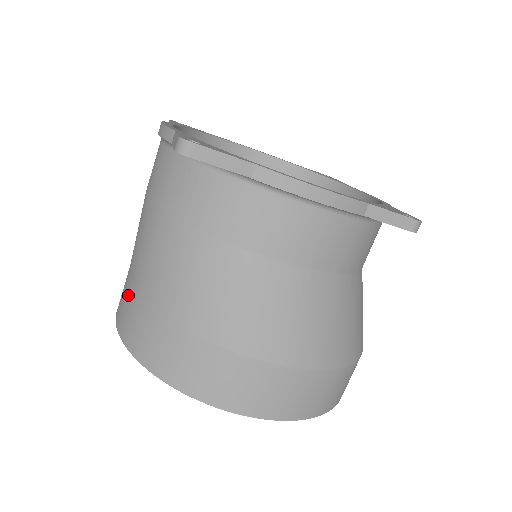
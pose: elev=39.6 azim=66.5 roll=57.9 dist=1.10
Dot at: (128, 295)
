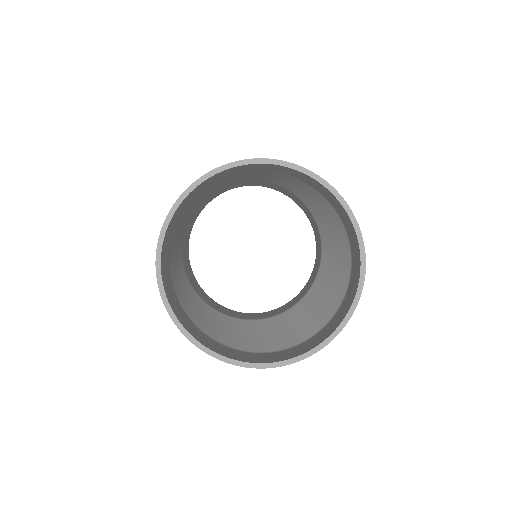
Dot at: occluded
